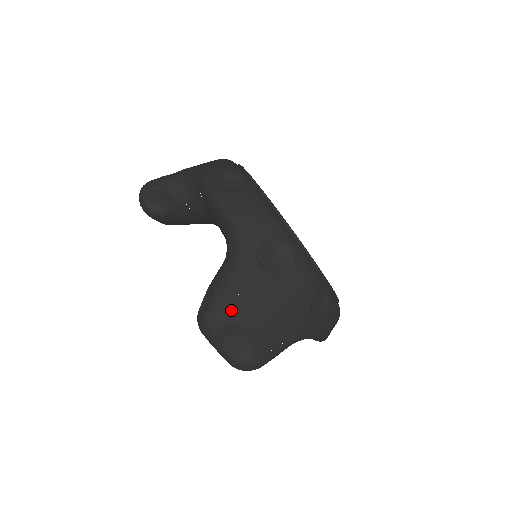
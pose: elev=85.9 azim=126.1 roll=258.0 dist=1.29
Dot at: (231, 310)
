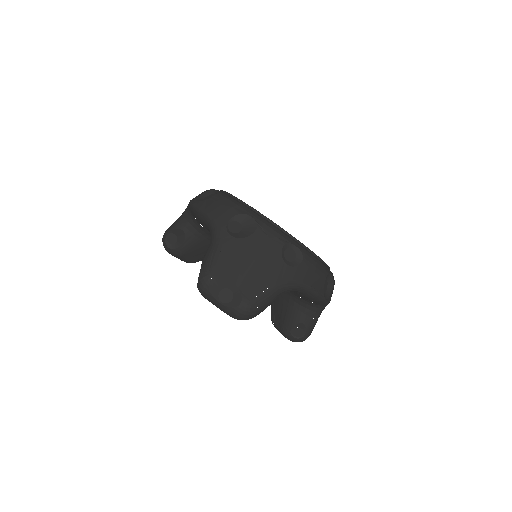
Dot at: (215, 269)
